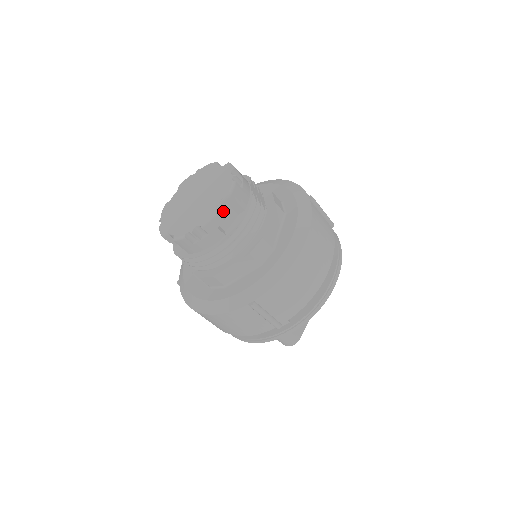
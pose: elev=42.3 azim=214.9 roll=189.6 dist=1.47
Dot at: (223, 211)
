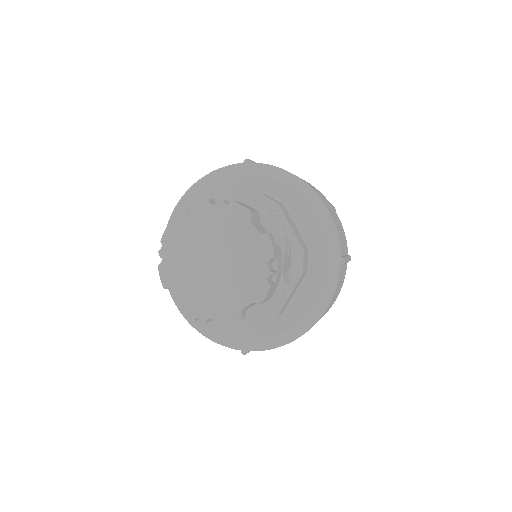
Dot at: (246, 308)
